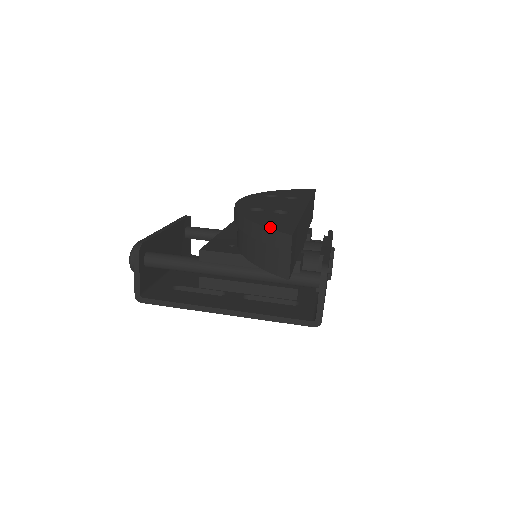
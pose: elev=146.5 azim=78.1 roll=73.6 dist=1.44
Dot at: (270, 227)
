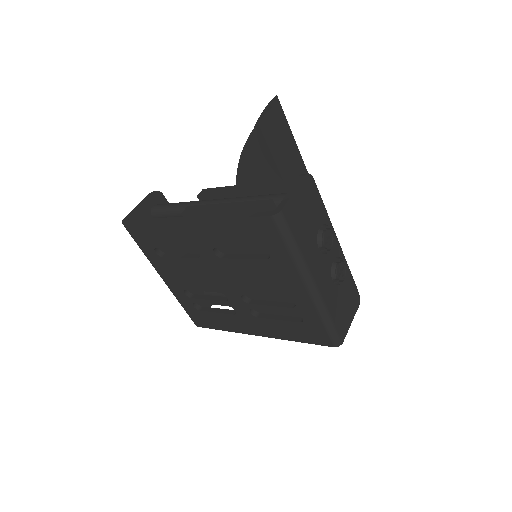
Dot at: occluded
